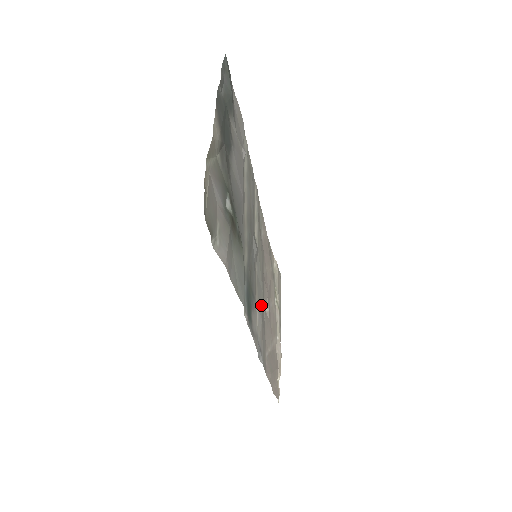
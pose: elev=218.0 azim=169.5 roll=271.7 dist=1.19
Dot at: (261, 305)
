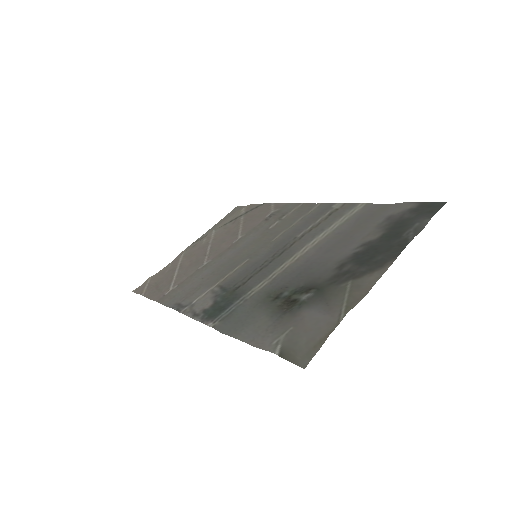
Dot at: (215, 277)
